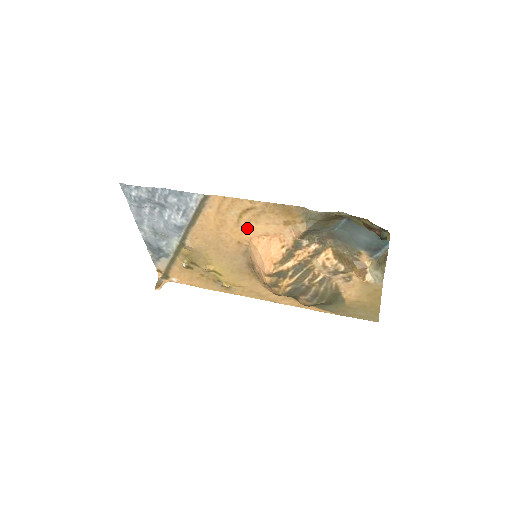
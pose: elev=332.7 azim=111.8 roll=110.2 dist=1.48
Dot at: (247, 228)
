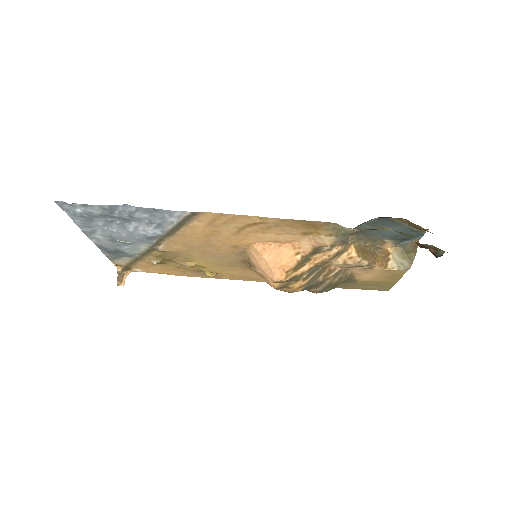
Dot at: (249, 236)
